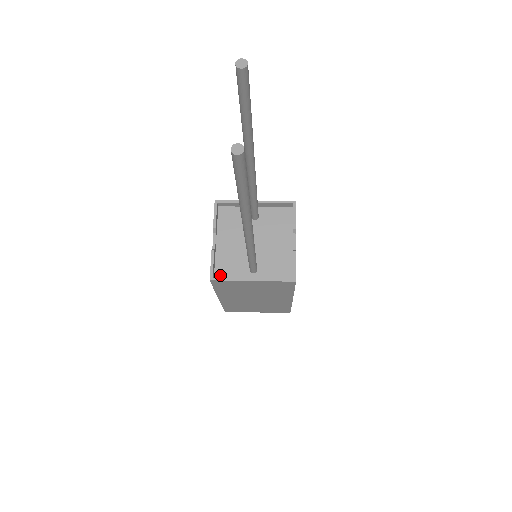
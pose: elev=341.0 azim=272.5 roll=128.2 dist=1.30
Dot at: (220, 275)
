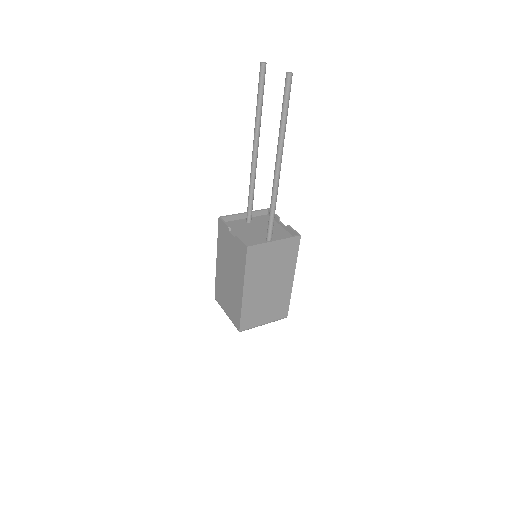
Dot at: occluded
